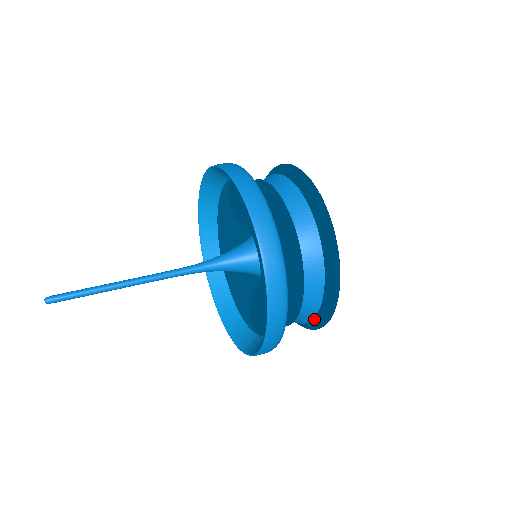
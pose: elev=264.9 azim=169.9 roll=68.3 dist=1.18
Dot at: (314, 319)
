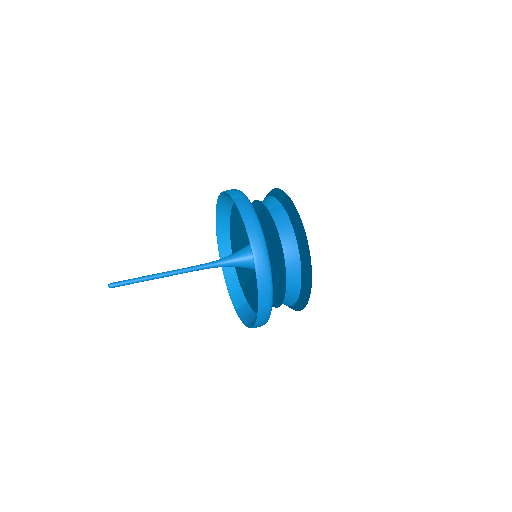
Dot at: occluded
